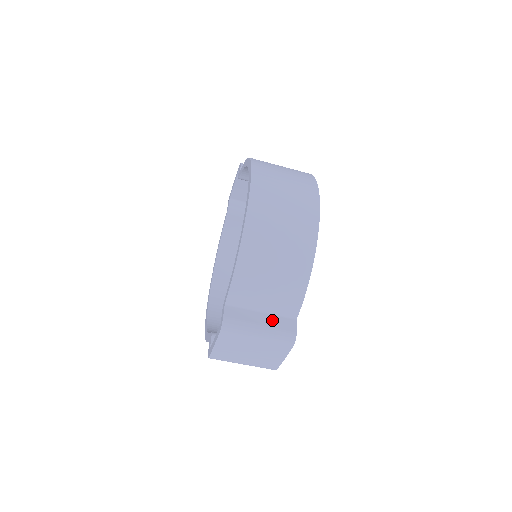
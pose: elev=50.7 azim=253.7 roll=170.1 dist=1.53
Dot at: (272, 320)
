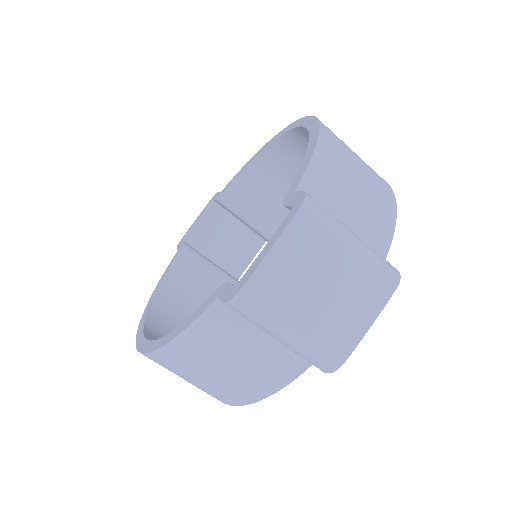
Dot at: occluded
